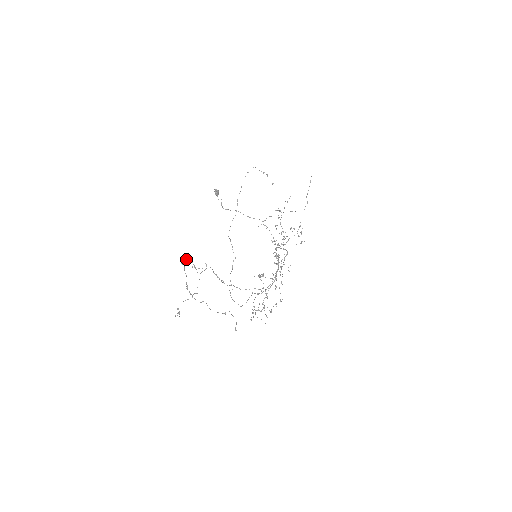
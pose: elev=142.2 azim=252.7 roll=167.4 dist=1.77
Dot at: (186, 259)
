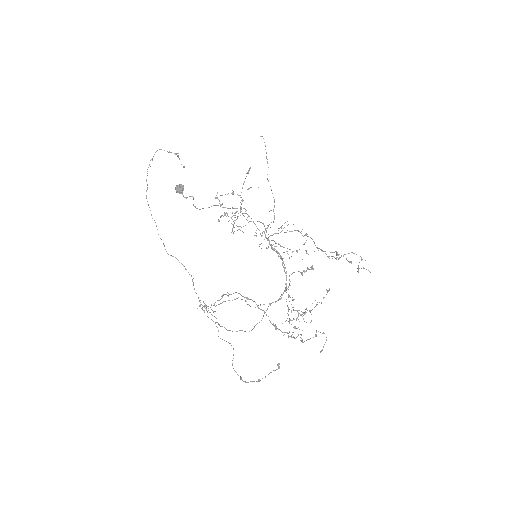
Dot at: (225, 294)
